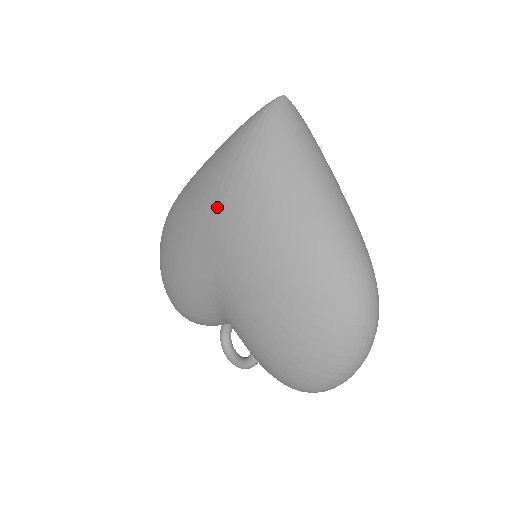
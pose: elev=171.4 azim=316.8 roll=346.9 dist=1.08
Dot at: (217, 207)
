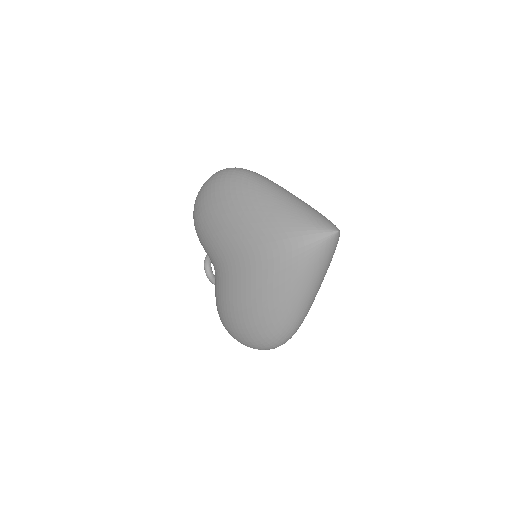
Dot at: (250, 250)
